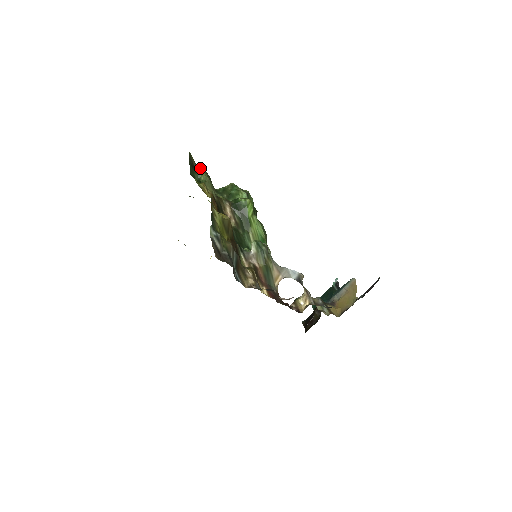
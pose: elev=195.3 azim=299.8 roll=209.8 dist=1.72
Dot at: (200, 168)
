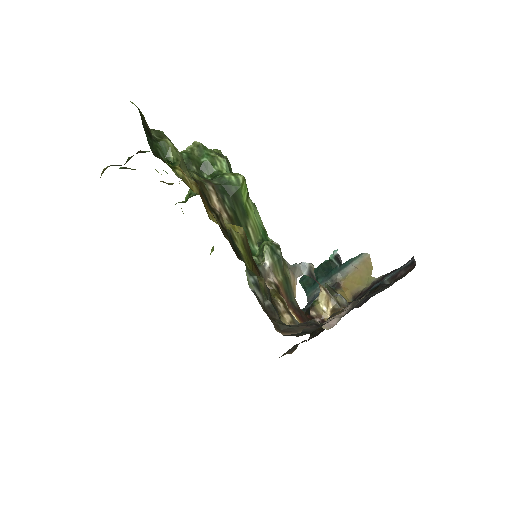
Dot at: (158, 133)
